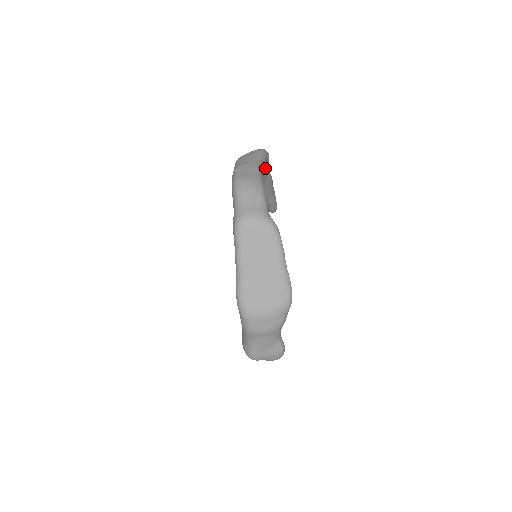
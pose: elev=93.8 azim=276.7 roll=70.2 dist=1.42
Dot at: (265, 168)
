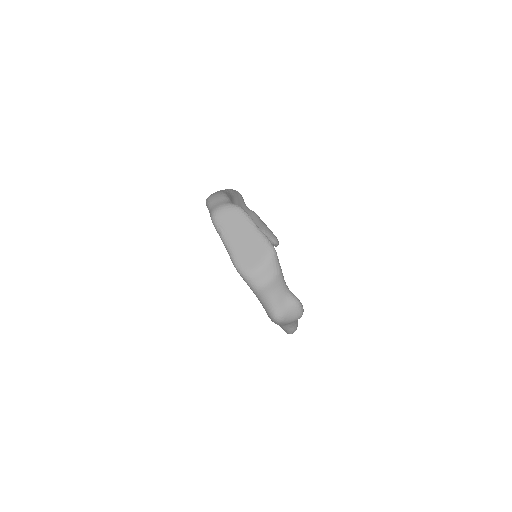
Dot at: (241, 202)
